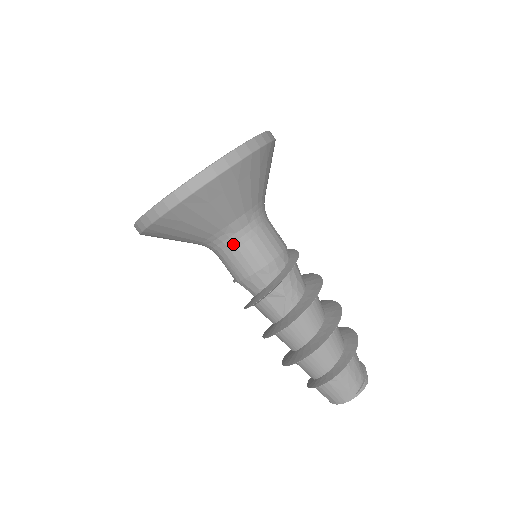
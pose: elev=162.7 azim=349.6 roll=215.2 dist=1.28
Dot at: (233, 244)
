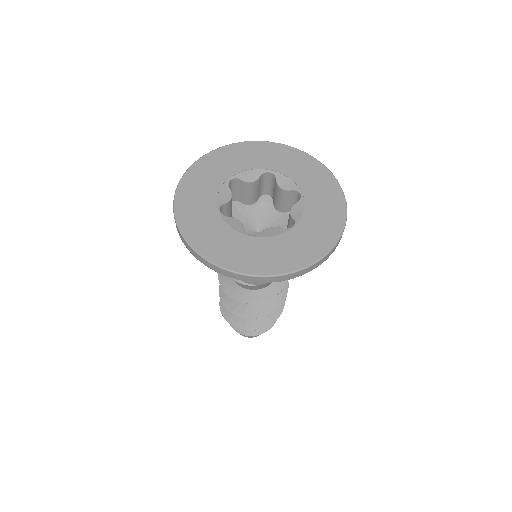
Dot at: occluded
